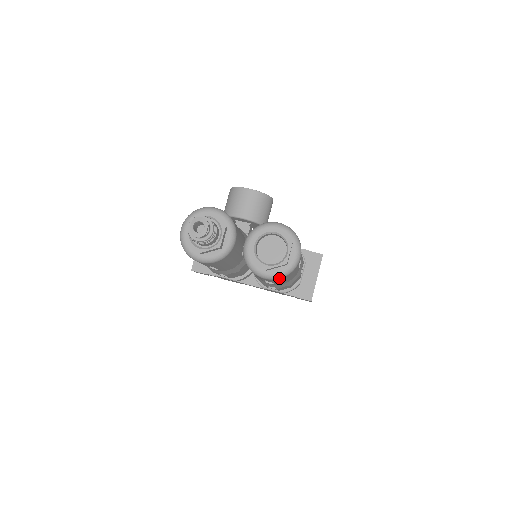
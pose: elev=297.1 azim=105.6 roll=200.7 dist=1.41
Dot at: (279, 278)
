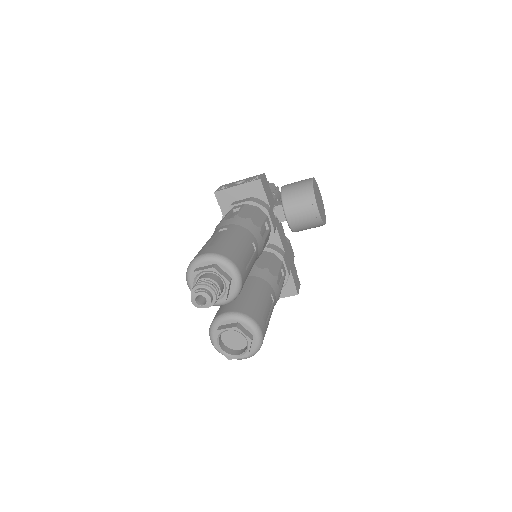
Dot at: occluded
